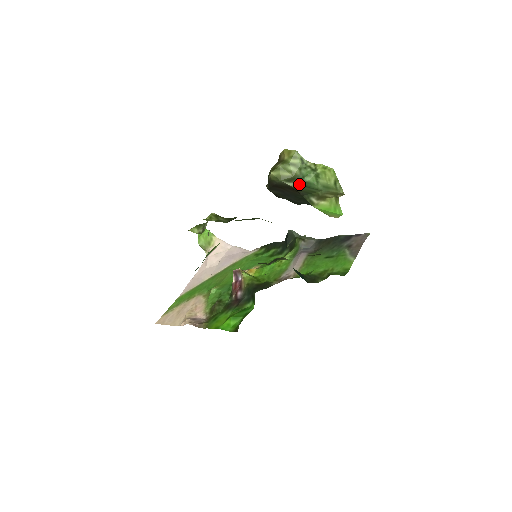
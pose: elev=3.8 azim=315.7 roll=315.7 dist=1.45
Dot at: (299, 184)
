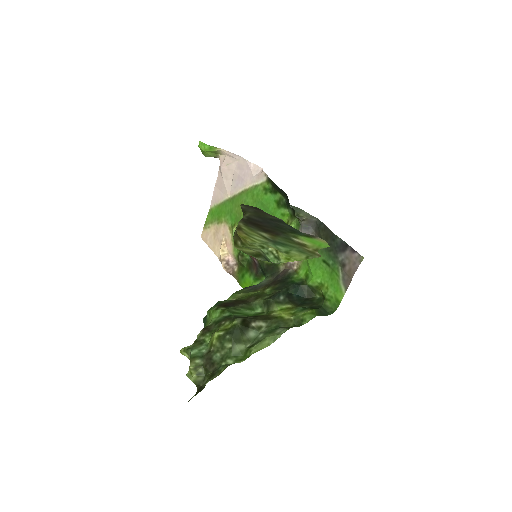
Dot at: occluded
